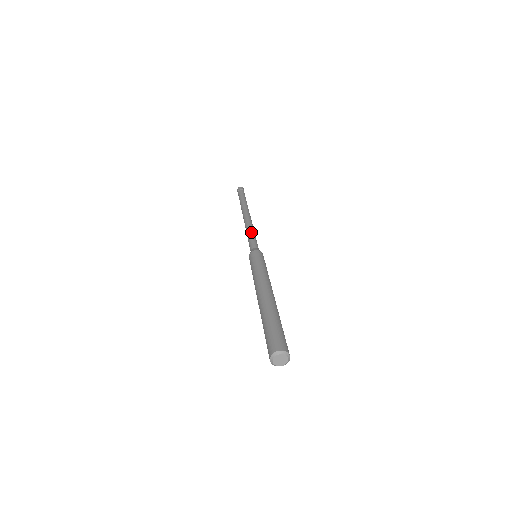
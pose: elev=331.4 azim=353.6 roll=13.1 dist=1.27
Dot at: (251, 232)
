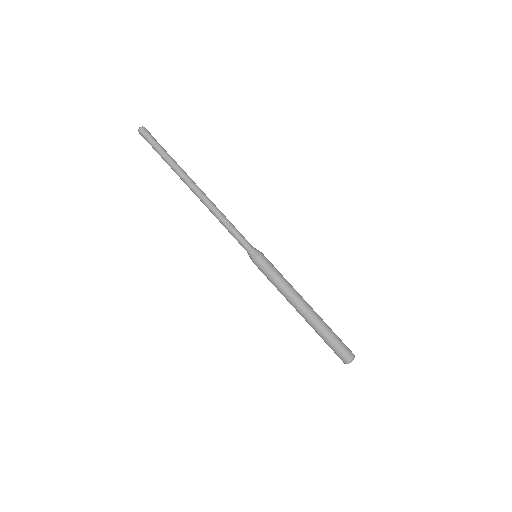
Dot at: (228, 225)
